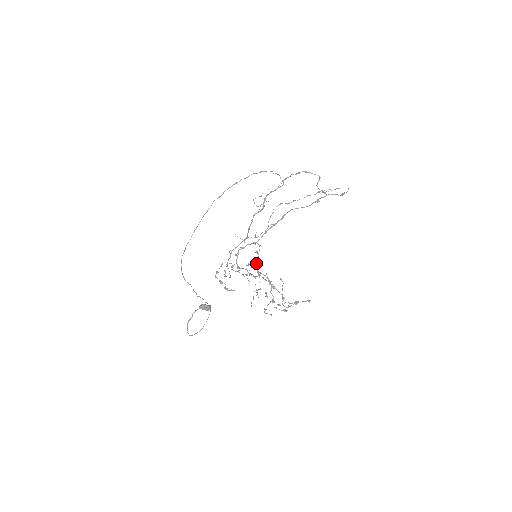
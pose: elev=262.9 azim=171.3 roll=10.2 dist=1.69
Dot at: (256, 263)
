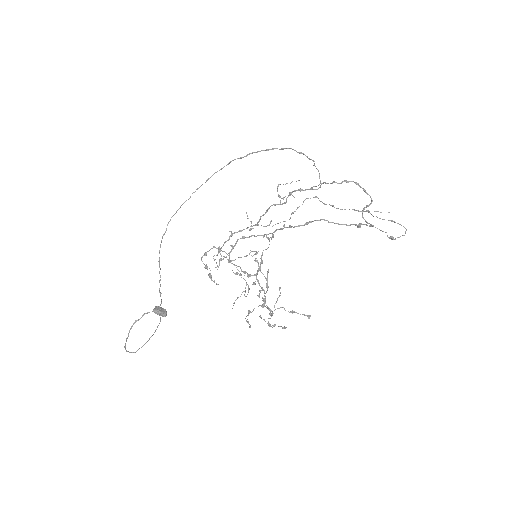
Dot at: (263, 250)
